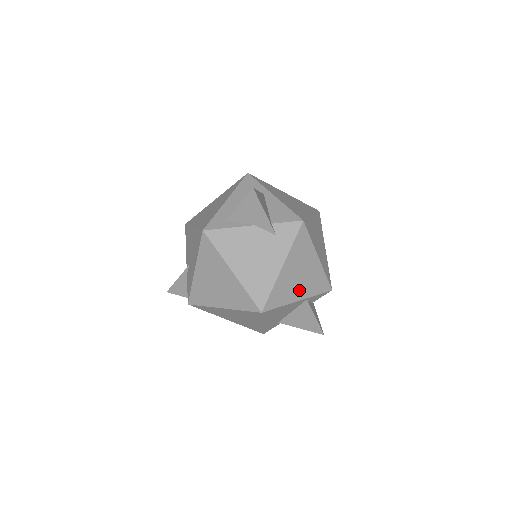
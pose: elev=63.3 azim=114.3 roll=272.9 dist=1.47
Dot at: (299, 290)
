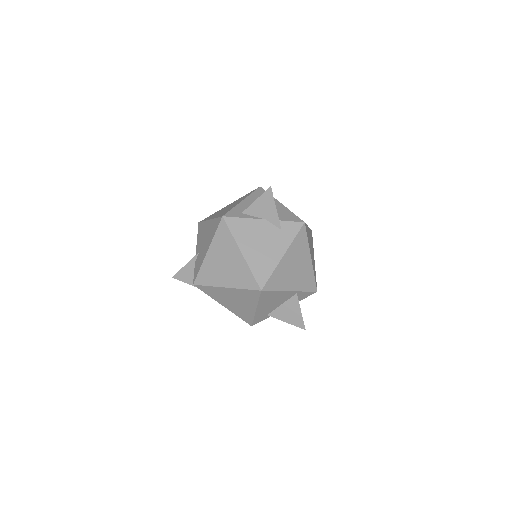
Dot at: (292, 282)
